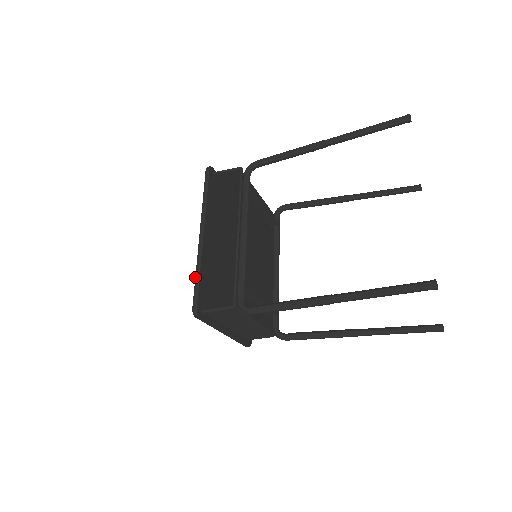
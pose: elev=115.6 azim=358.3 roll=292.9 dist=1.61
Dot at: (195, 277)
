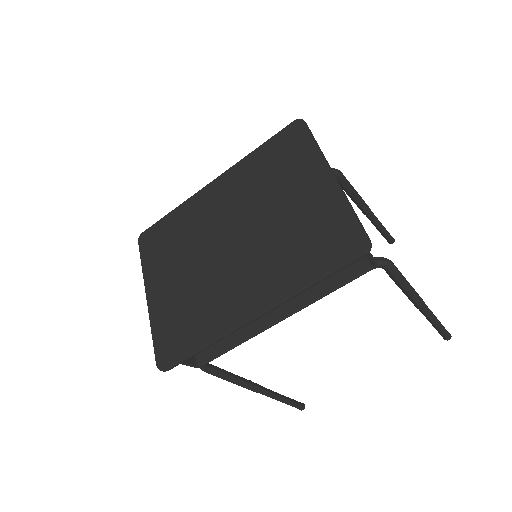
Dot at: (199, 350)
